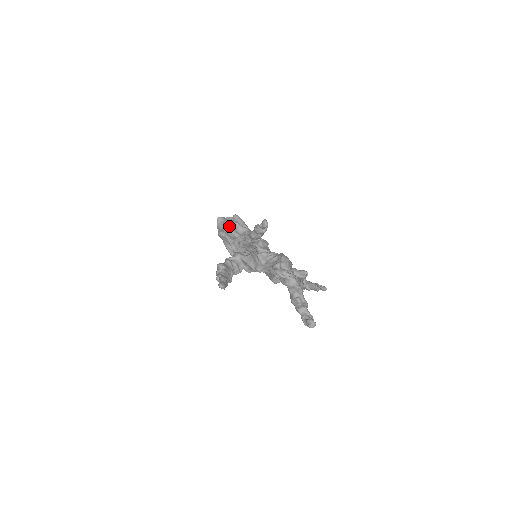
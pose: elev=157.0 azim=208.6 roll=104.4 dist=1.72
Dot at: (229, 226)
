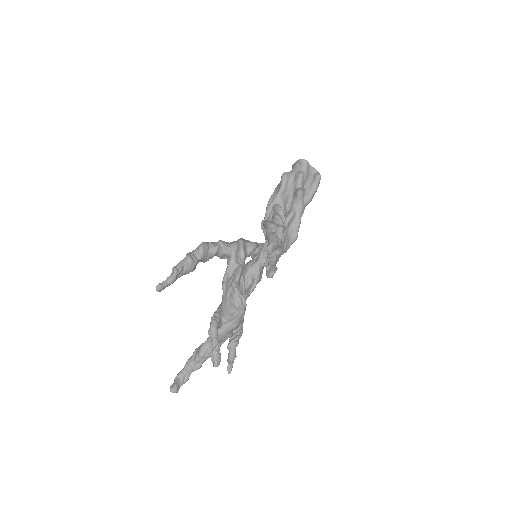
Dot at: (297, 183)
